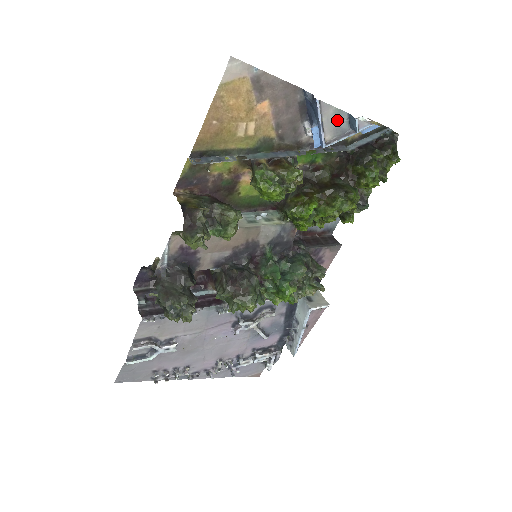
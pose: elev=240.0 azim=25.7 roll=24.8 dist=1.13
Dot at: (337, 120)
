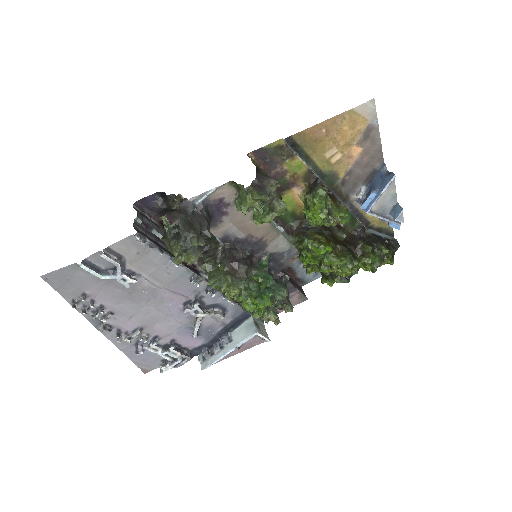
Dot at: (389, 201)
